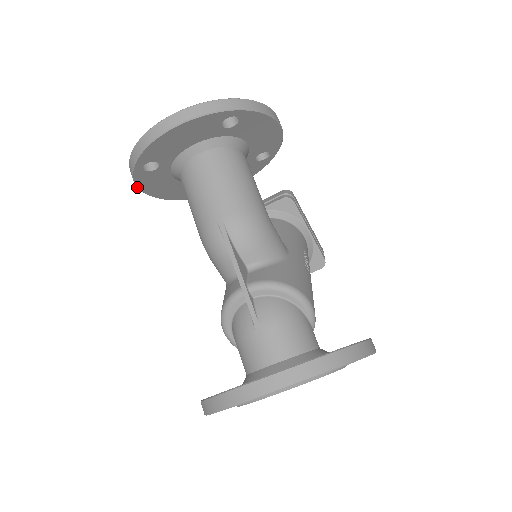
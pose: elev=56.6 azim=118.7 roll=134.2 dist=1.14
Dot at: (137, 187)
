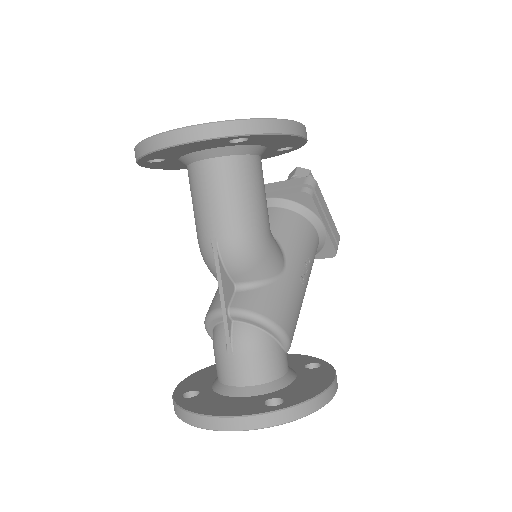
Dot at: (146, 167)
